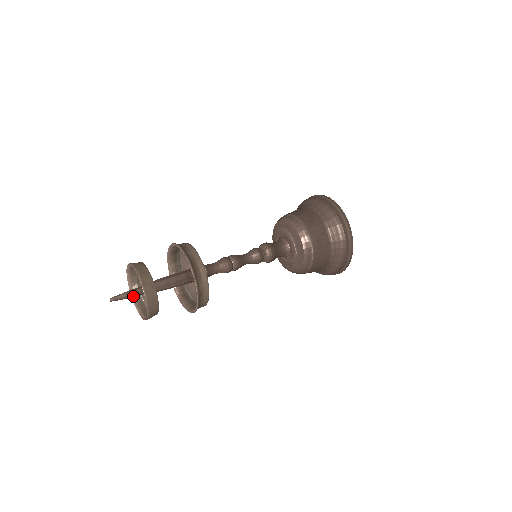
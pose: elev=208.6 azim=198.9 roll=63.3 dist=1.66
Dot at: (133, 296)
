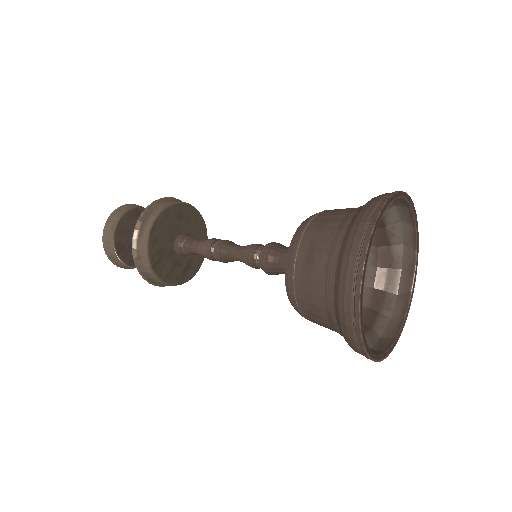
Dot at: occluded
